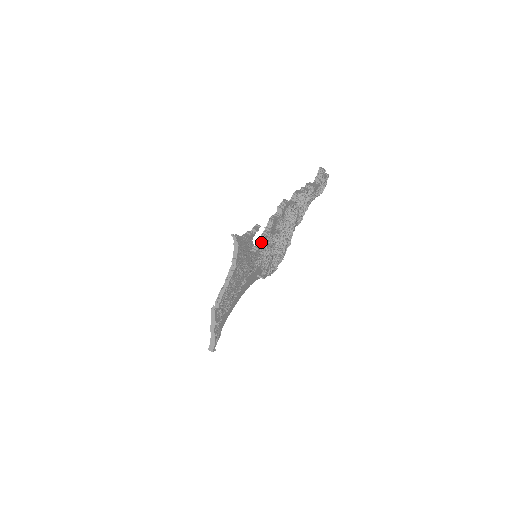
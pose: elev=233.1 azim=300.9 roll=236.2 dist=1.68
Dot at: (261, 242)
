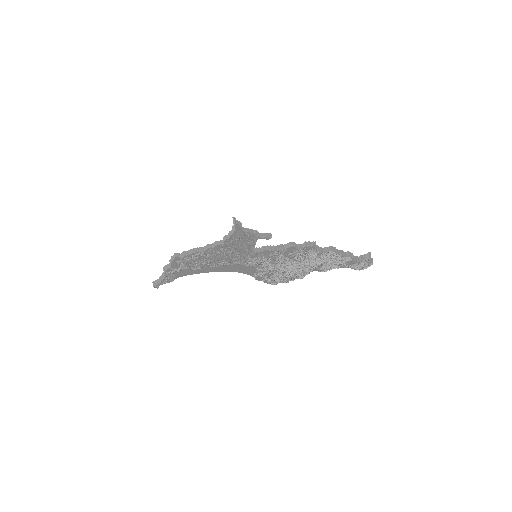
Dot at: (267, 250)
